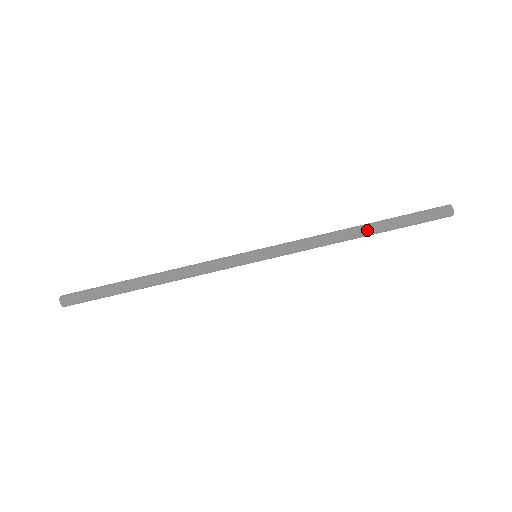
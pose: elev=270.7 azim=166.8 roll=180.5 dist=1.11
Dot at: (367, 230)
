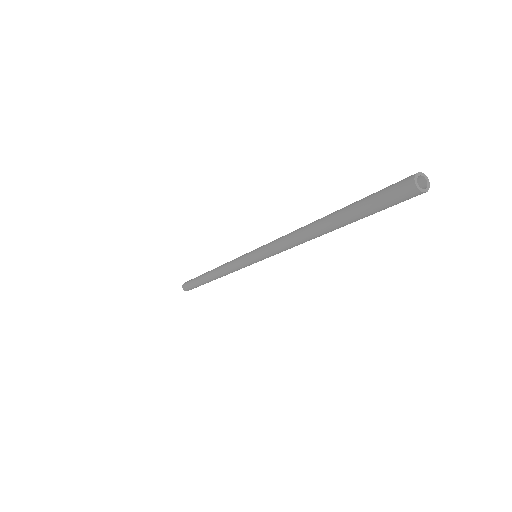
Dot at: (327, 232)
